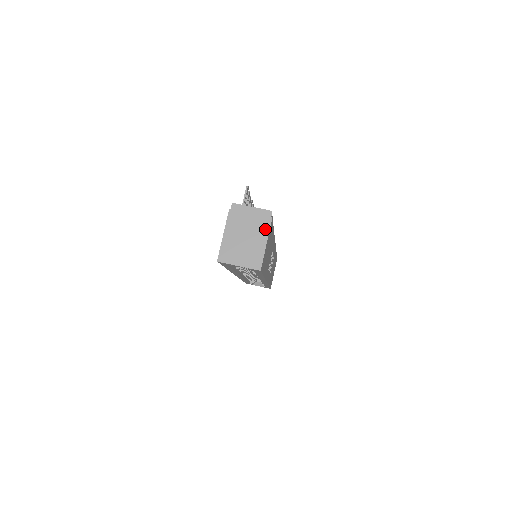
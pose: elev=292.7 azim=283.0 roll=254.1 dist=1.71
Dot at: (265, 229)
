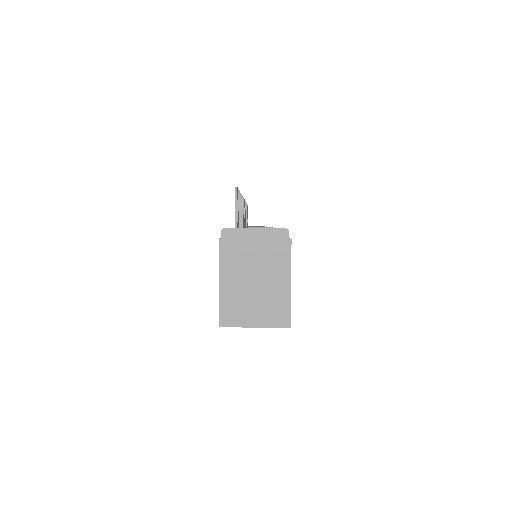
Dot at: (284, 260)
